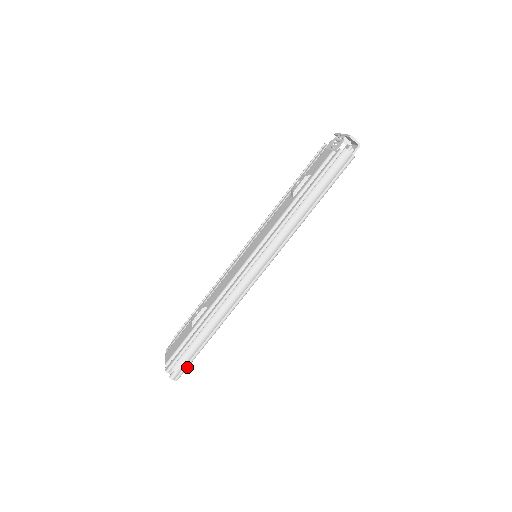
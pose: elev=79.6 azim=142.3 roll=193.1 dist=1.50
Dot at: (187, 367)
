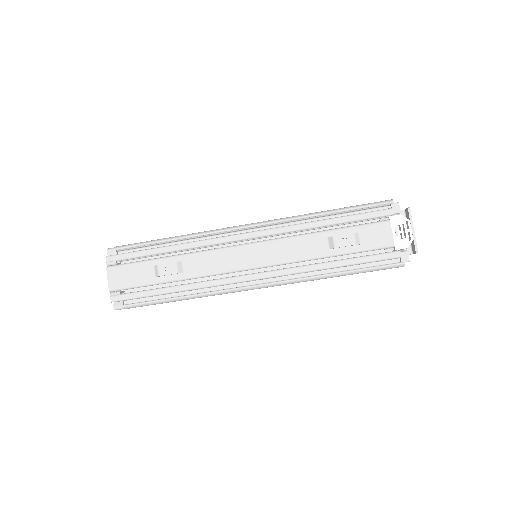
Dot at: occluded
